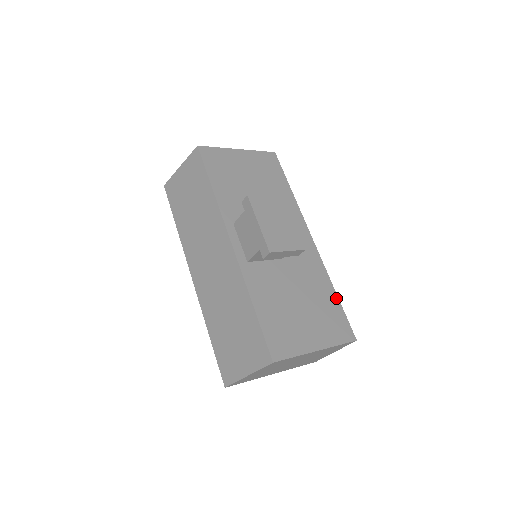
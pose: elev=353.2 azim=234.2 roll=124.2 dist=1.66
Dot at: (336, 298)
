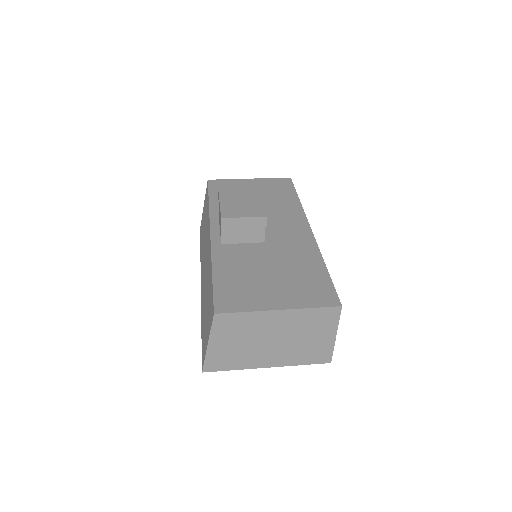
Dot at: (325, 271)
